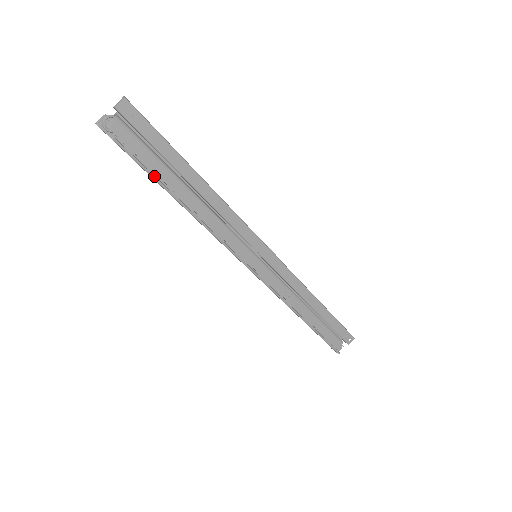
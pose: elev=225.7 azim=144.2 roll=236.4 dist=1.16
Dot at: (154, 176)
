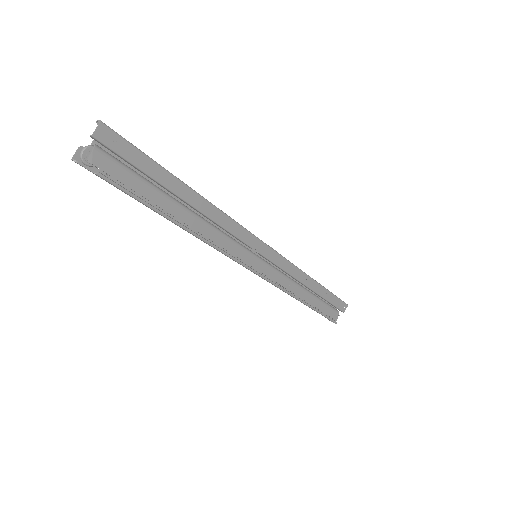
Dot at: (147, 203)
